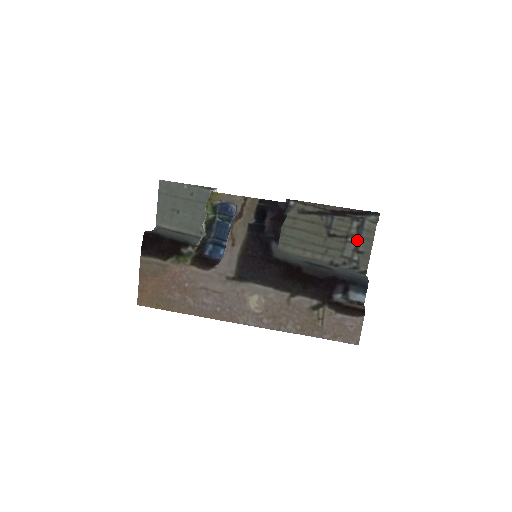
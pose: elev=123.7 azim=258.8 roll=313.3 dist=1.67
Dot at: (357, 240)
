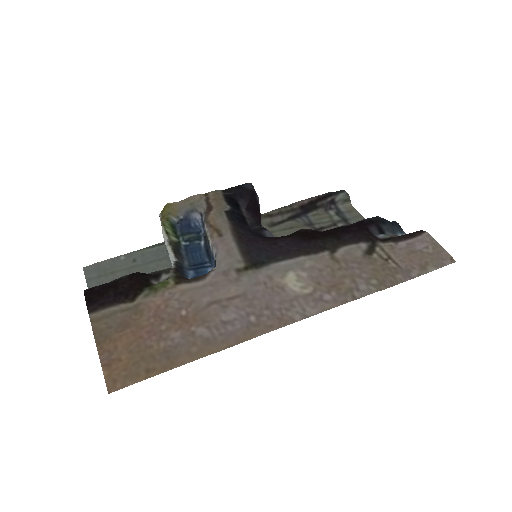
Dot at: (346, 223)
